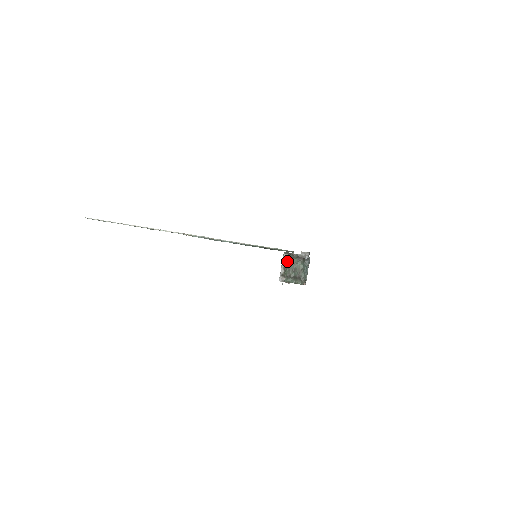
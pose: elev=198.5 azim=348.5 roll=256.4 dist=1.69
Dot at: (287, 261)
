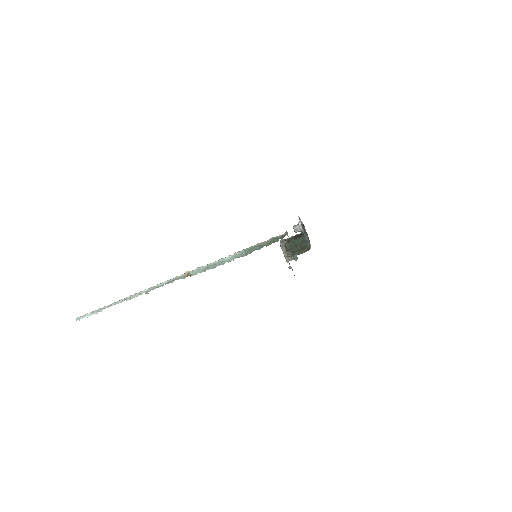
Dot at: (286, 245)
